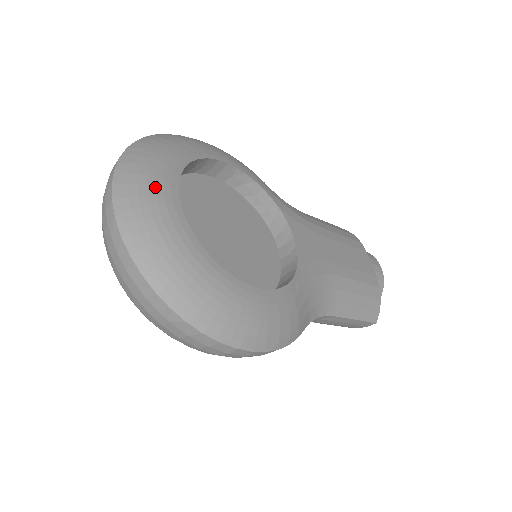
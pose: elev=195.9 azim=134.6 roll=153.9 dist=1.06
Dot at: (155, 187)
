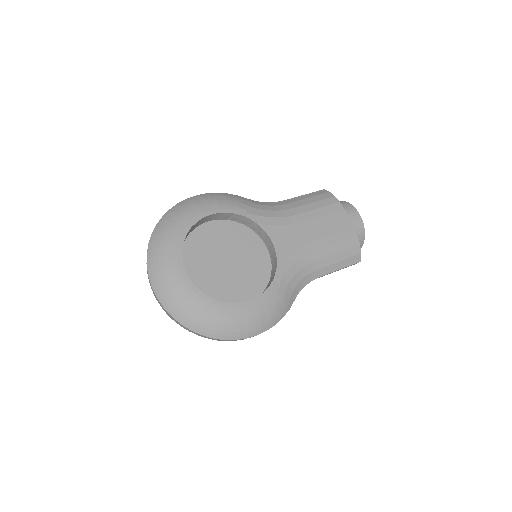
Dot at: (170, 270)
